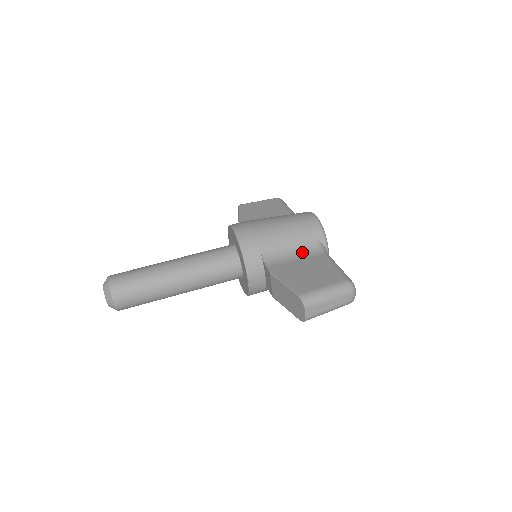
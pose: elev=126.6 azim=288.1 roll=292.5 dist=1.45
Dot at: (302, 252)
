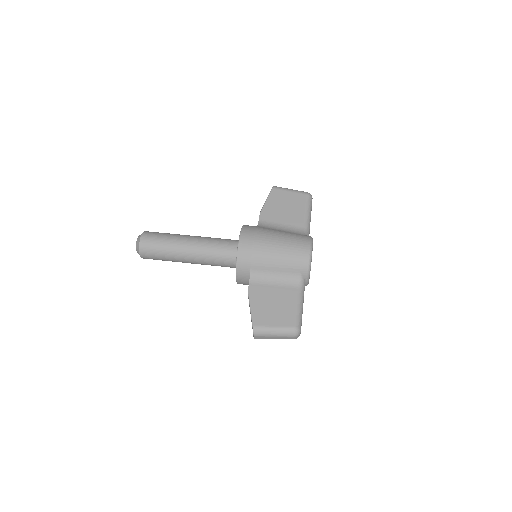
Dot at: (283, 280)
